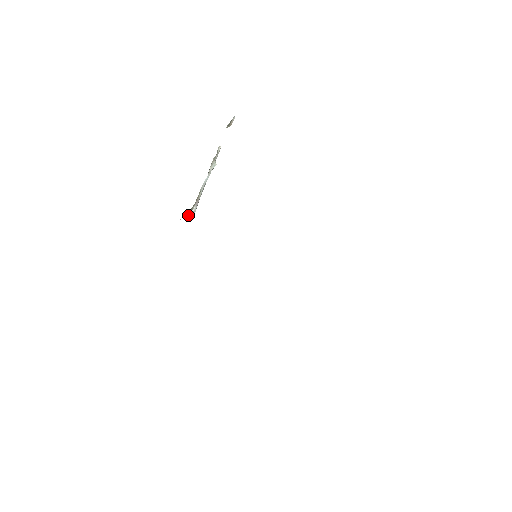
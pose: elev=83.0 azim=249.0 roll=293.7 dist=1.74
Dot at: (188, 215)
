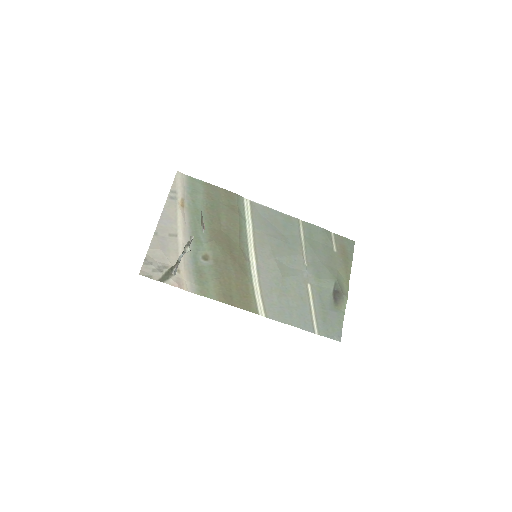
Dot at: (169, 277)
